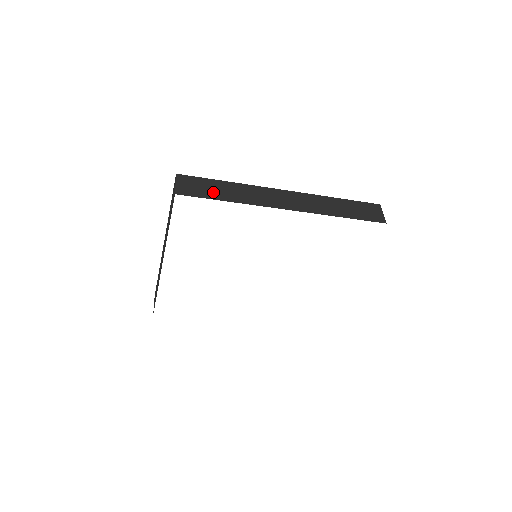
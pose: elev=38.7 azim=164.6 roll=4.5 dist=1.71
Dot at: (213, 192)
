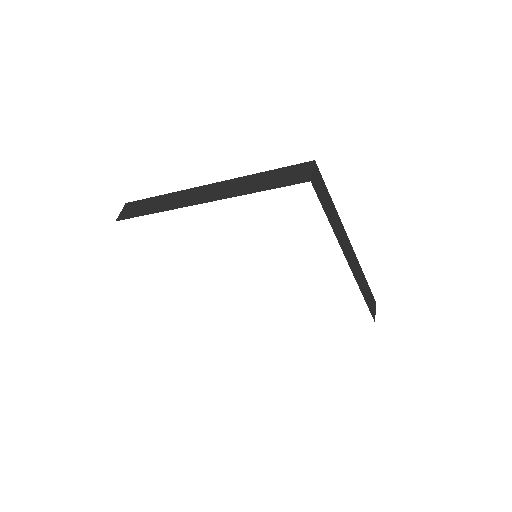
Dot at: (326, 203)
